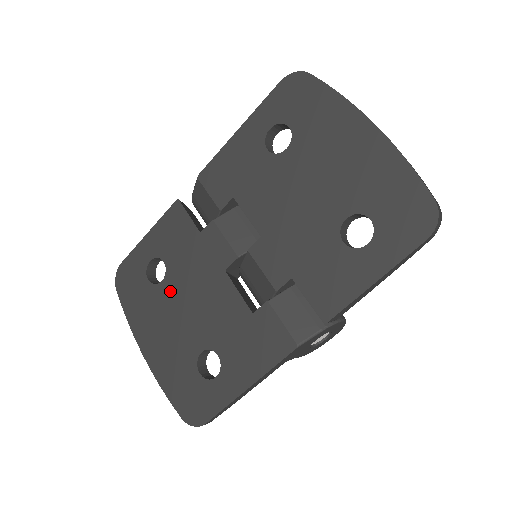
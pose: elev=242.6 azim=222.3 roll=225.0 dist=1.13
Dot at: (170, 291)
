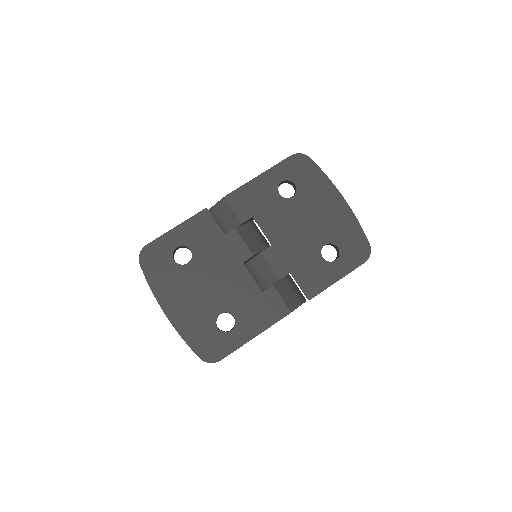
Dot at: (195, 271)
